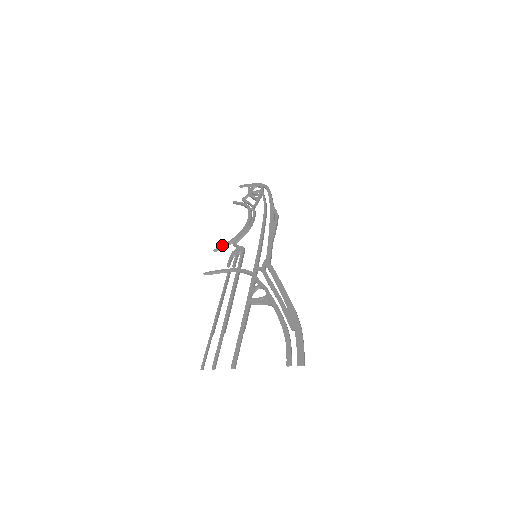
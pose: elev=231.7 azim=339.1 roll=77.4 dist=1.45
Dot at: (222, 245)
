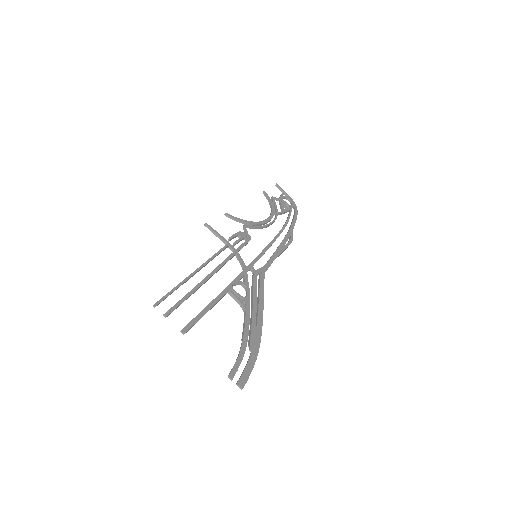
Dot at: (235, 217)
